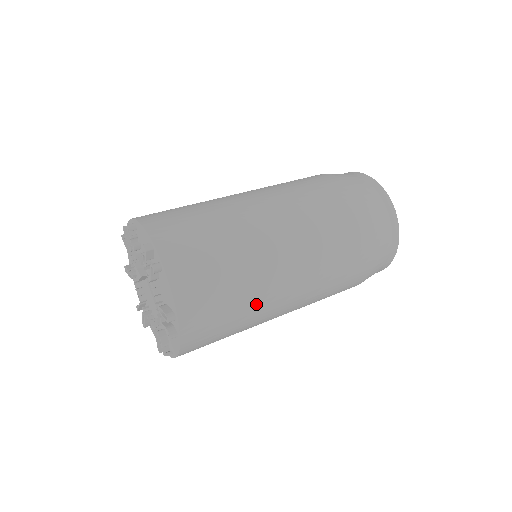
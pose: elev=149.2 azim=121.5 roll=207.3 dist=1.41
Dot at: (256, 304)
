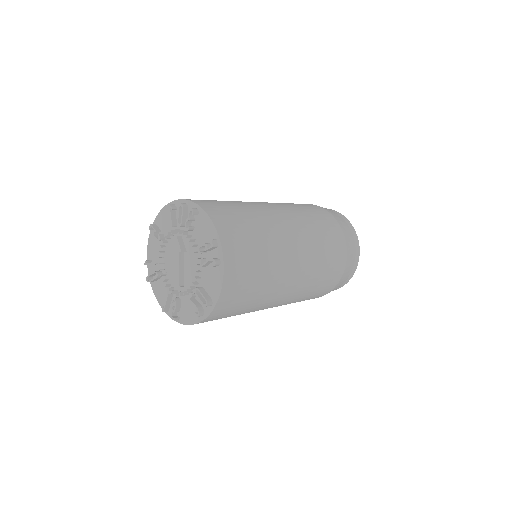
Dot at: (259, 305)
